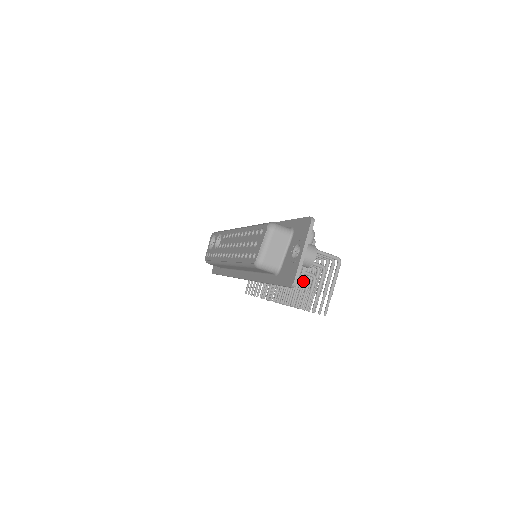
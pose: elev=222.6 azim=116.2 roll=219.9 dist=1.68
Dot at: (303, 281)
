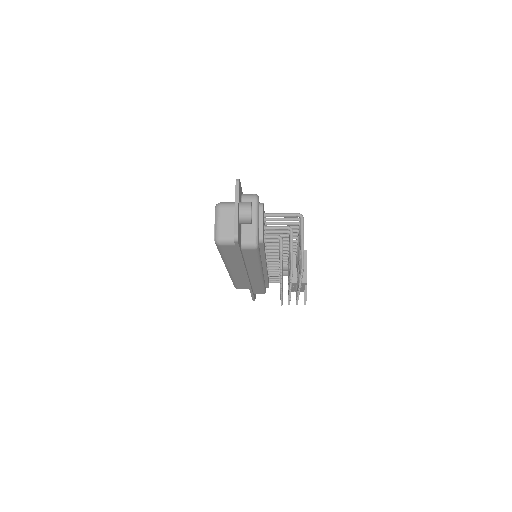
Dot at: occluded
